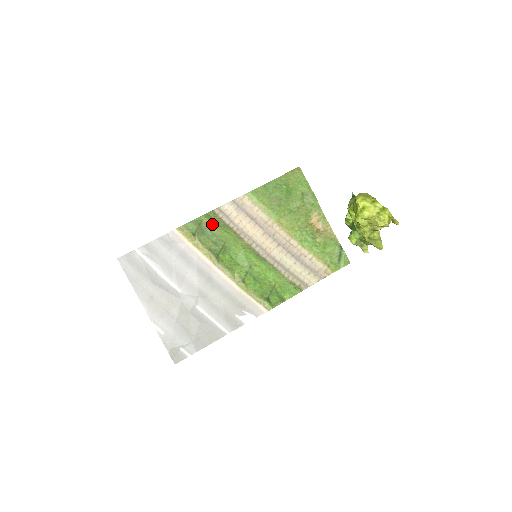
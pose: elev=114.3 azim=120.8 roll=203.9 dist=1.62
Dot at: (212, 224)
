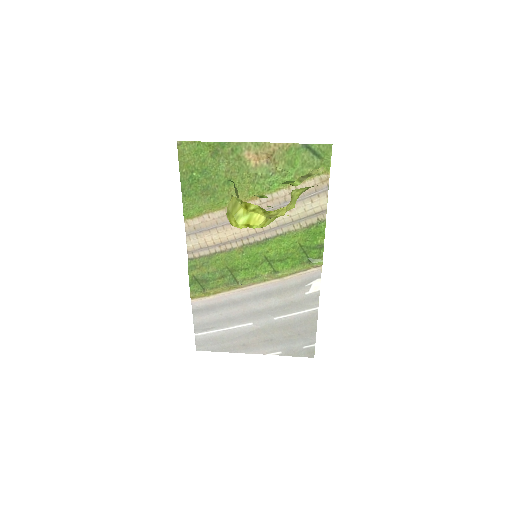
Dot at: (202, 269)
